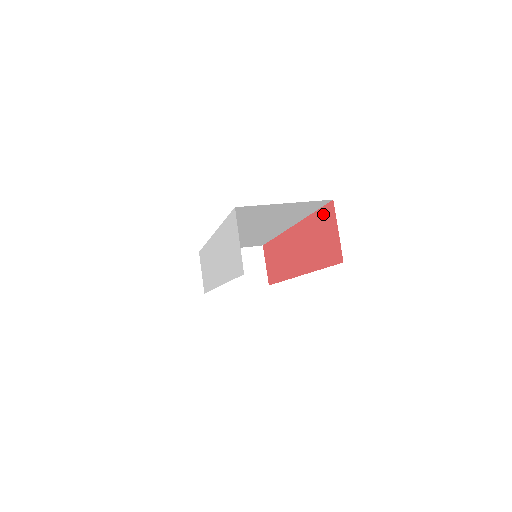
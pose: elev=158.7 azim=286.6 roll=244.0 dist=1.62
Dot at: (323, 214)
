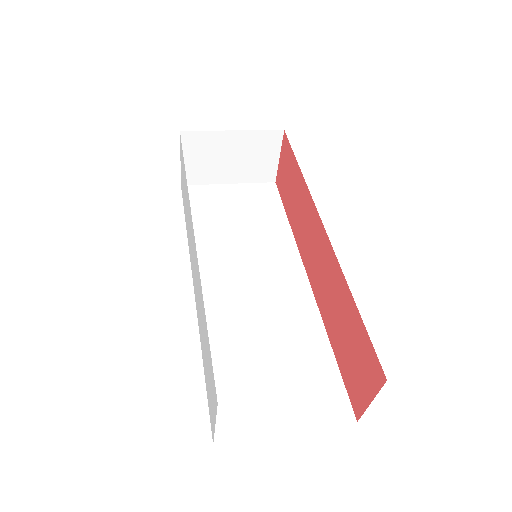
Dot at: (366, 346)
